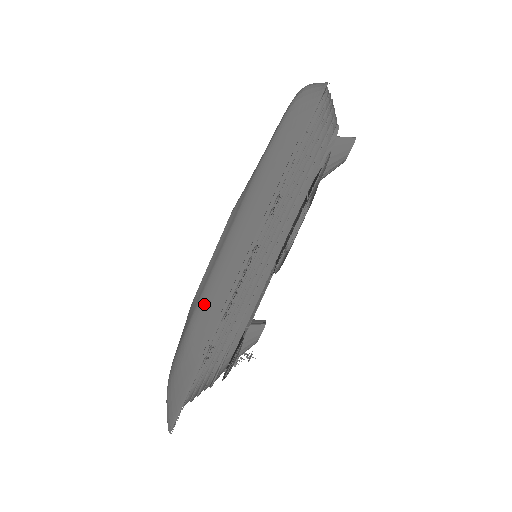
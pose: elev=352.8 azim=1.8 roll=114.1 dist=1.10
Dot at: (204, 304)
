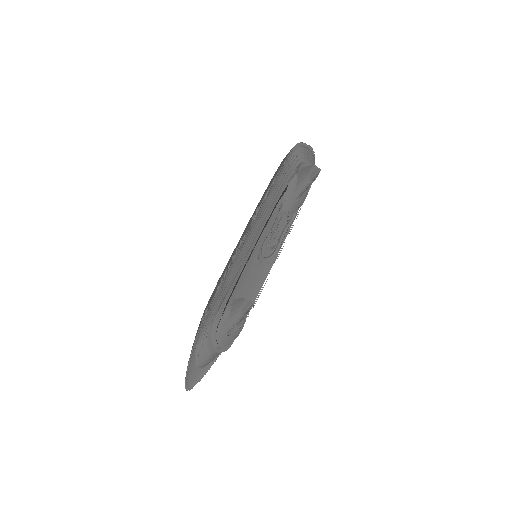
Dot at: occluded
